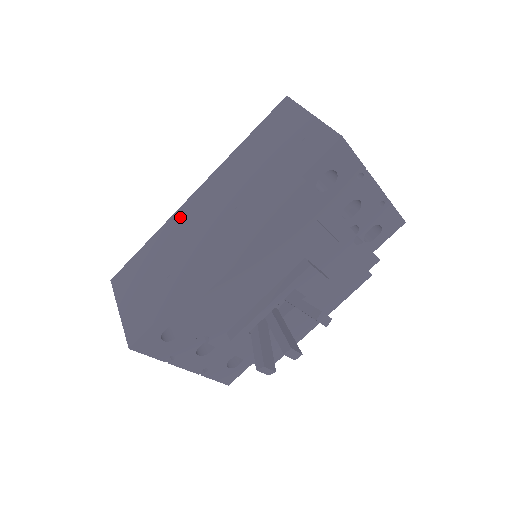
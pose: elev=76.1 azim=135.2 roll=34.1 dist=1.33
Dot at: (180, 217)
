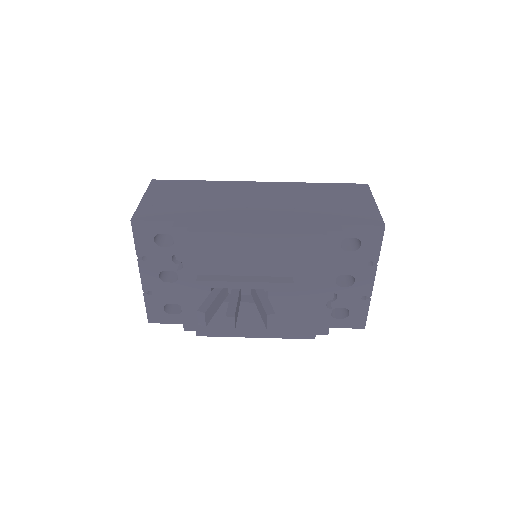
Dot at: (237, 185)
